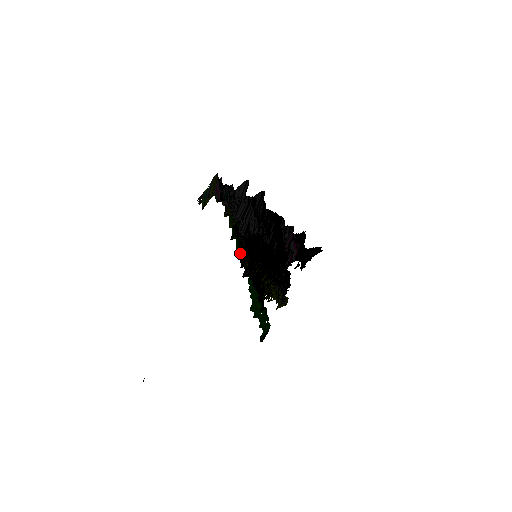
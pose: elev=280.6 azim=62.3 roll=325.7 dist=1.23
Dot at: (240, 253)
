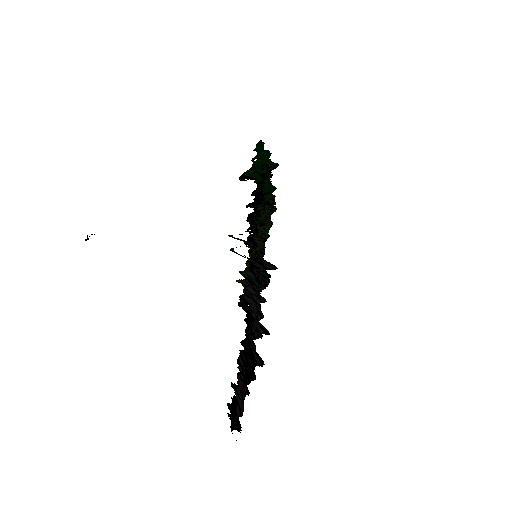
Dot at: (268, 179)
